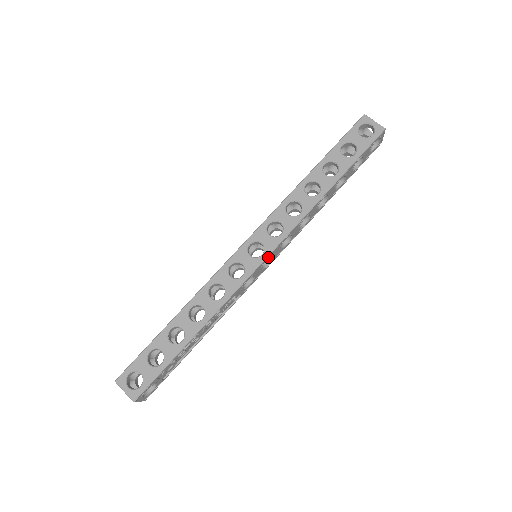
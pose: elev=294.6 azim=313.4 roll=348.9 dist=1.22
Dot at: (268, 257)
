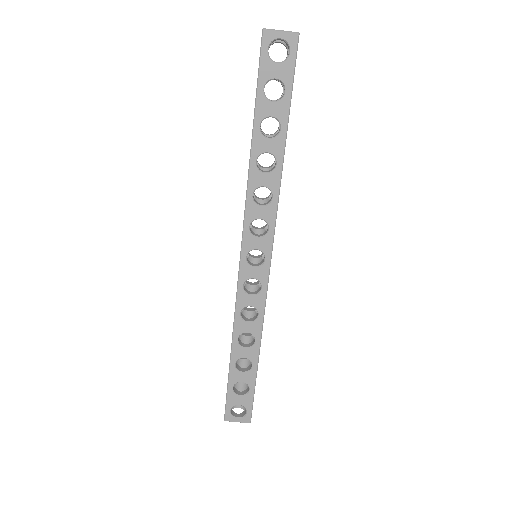
Dot at: (271, 256)
